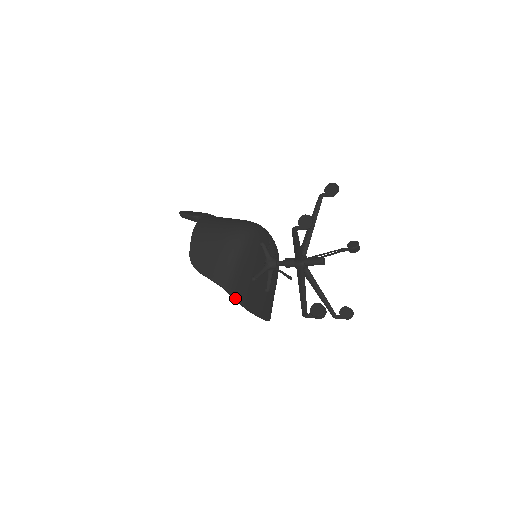
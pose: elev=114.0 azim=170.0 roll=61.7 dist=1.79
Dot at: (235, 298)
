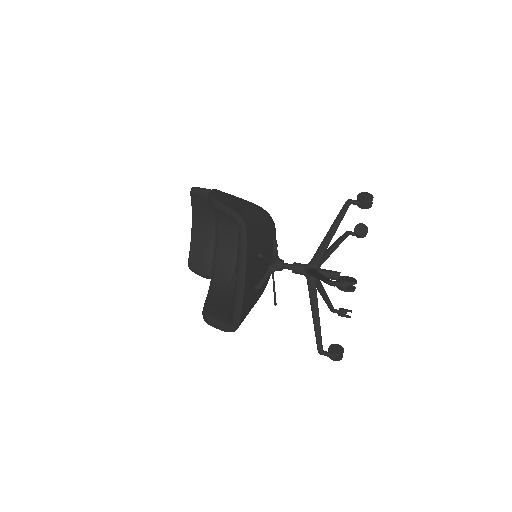
Dot at: (246, 244)
